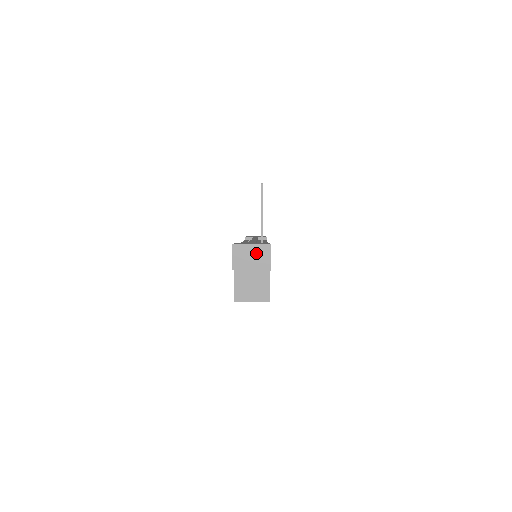
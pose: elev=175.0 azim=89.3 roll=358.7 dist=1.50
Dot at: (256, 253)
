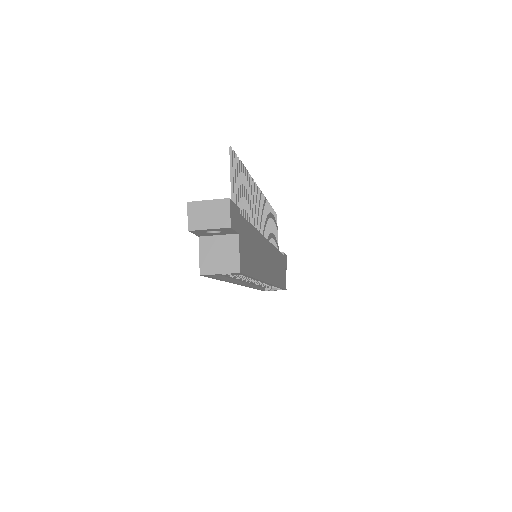
Dot at: (214, 209)
